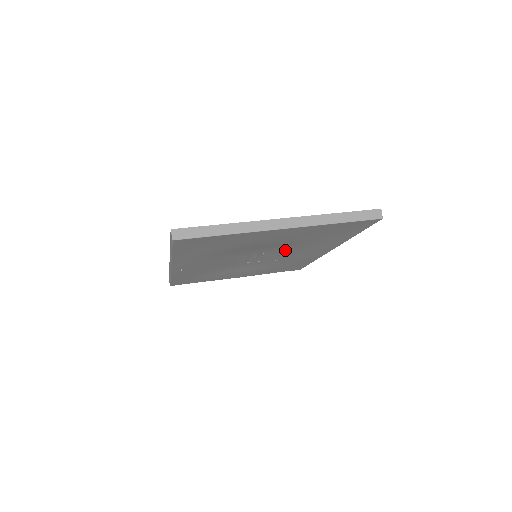
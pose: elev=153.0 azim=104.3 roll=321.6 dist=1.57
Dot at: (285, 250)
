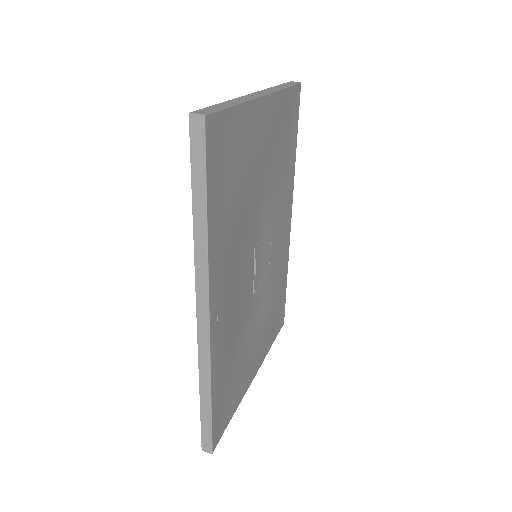
Dot at: (269, 221)
